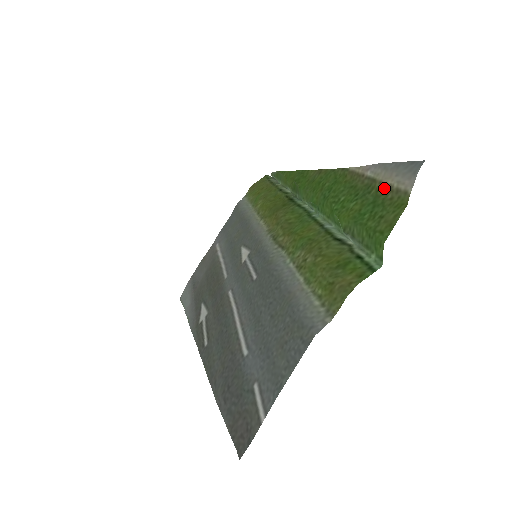
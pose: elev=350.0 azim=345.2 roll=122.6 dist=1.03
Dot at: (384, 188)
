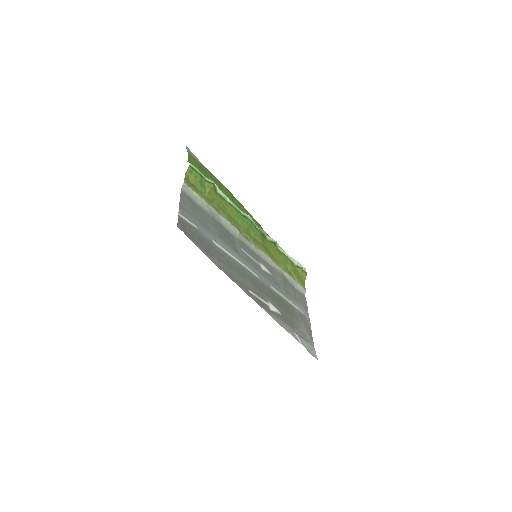
Dot at: (202, 165)
